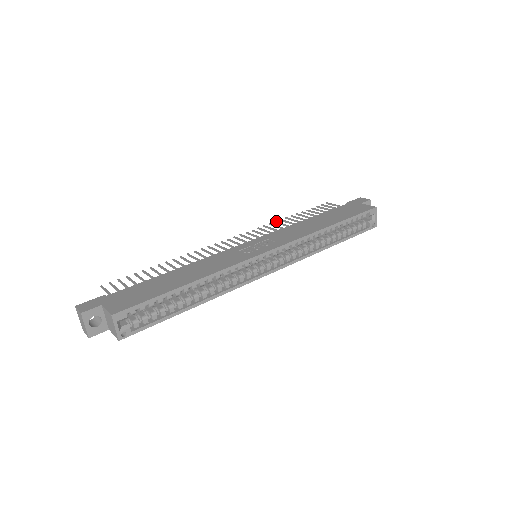
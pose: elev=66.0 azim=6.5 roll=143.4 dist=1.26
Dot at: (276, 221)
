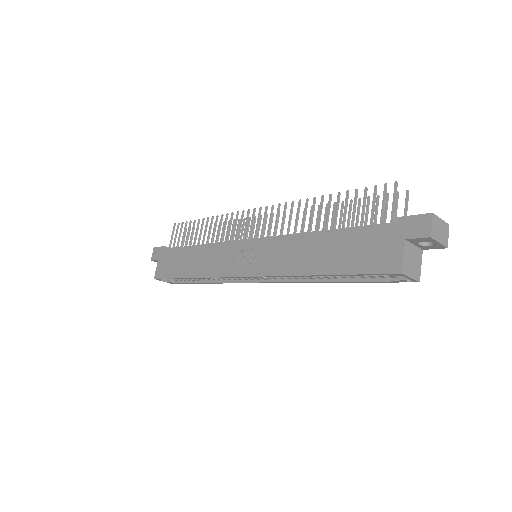
Dot at: (306, 200)
